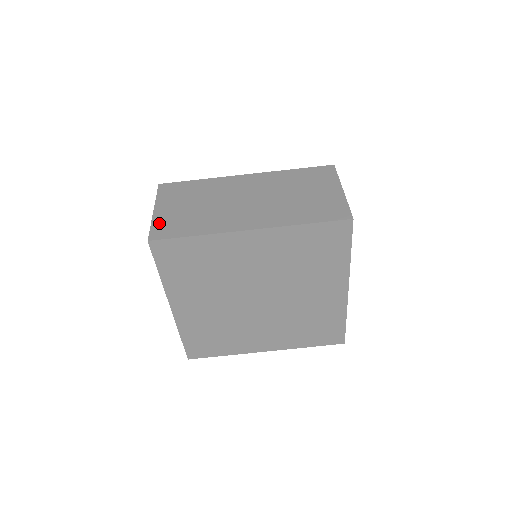
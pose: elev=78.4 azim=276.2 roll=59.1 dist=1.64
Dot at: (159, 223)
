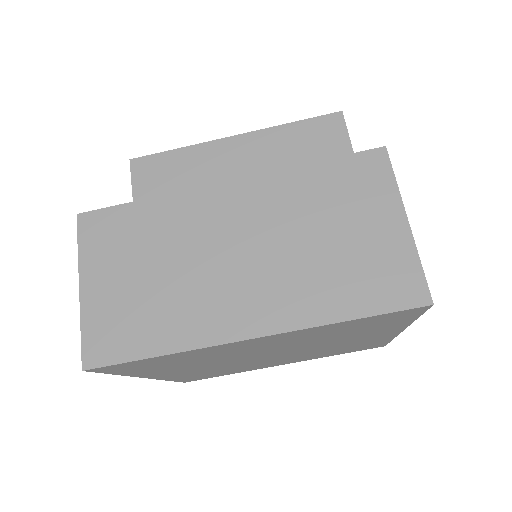
Dot at: (94, 323)
